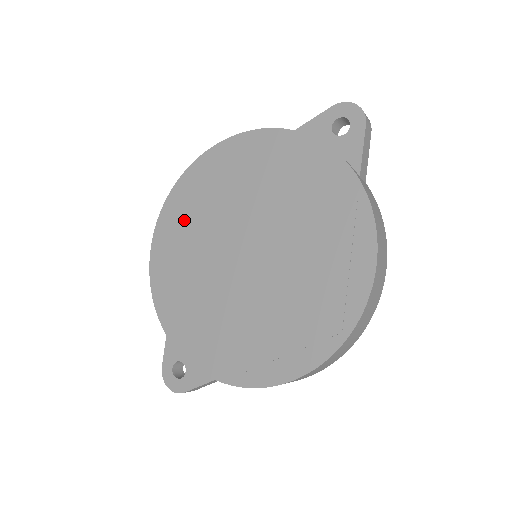
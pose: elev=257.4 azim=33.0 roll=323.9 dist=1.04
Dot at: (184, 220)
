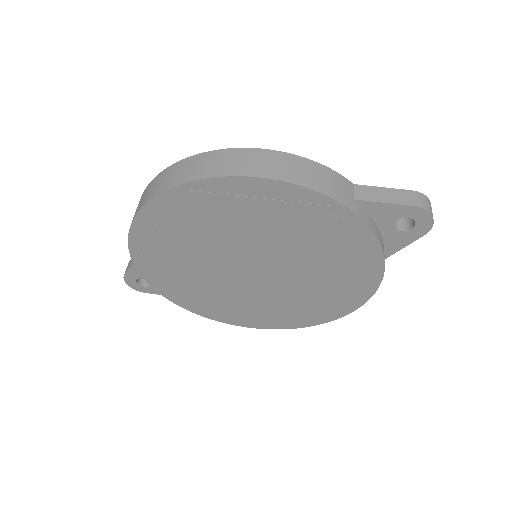
Dot at: (192, 219)
